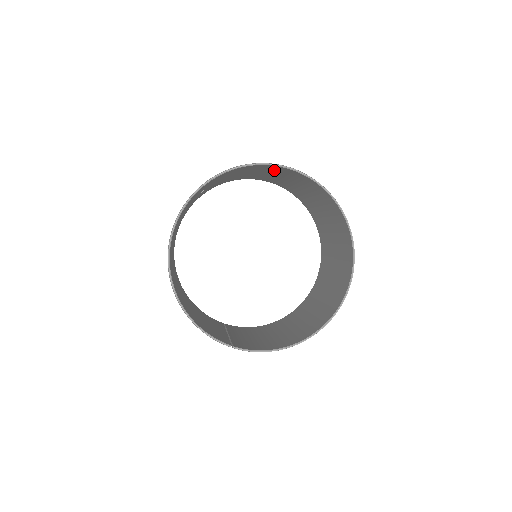
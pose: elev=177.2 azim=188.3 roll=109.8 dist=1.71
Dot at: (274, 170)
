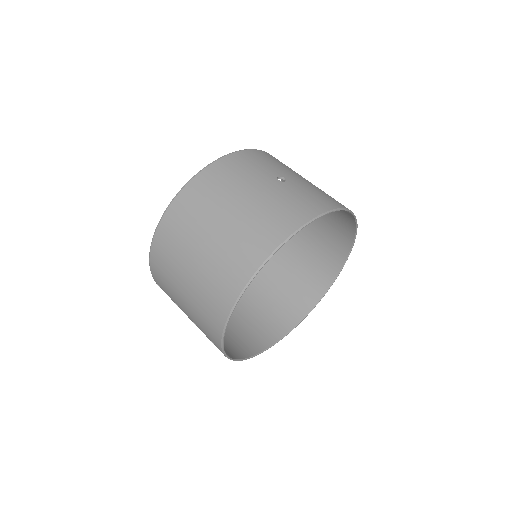
Dot at: occluded
